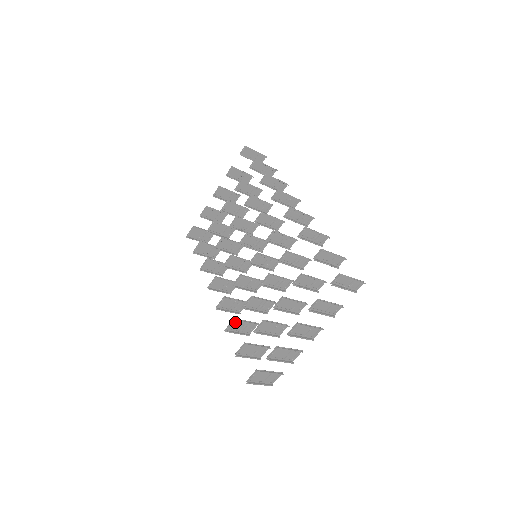
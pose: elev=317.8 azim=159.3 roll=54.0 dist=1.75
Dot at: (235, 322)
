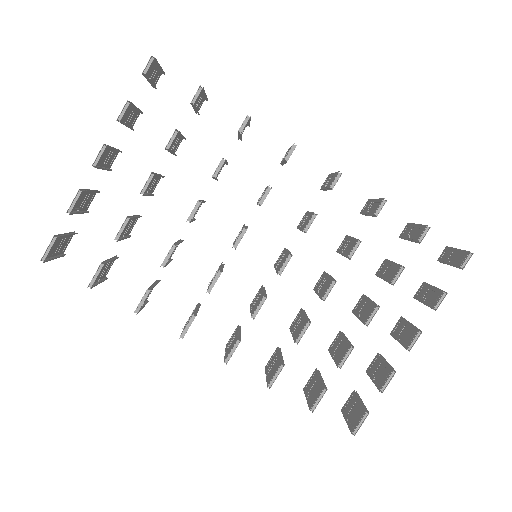
Dot at: (277, 367)
